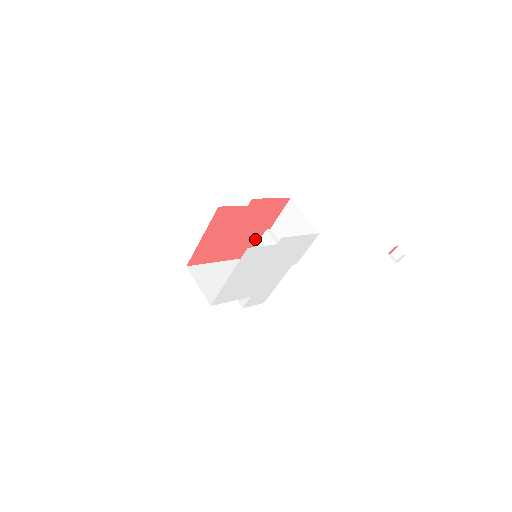
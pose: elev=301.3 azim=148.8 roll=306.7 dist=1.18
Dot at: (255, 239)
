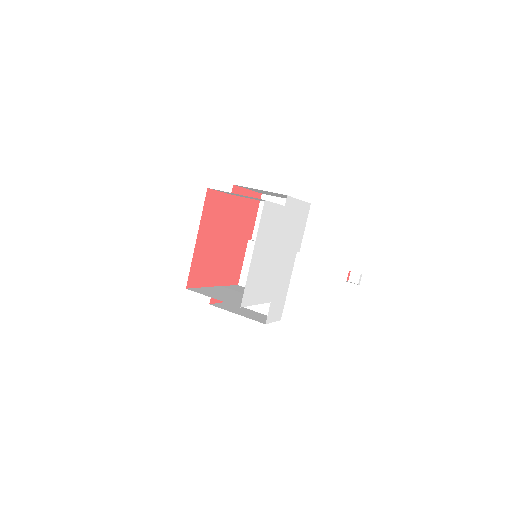
Dot at: (241, 254)
